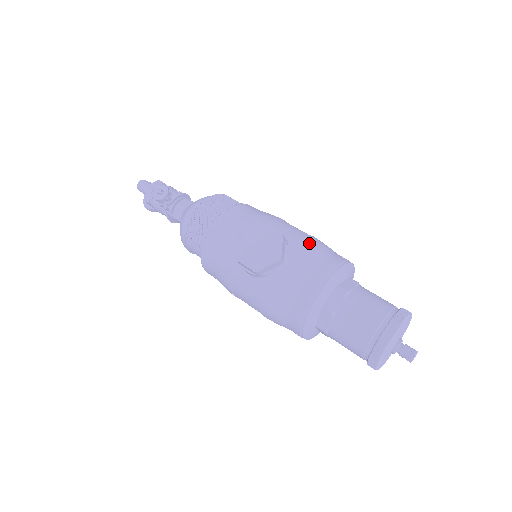
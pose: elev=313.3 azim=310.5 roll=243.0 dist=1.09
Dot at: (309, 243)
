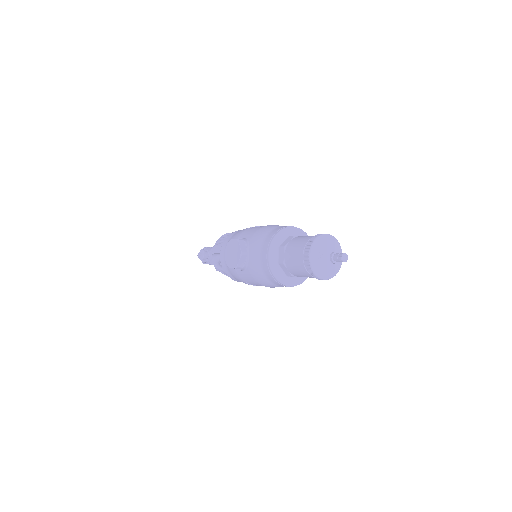
Dot at: (259, 233)
